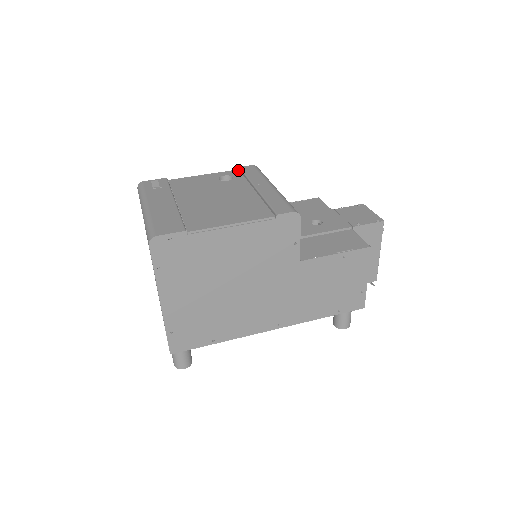
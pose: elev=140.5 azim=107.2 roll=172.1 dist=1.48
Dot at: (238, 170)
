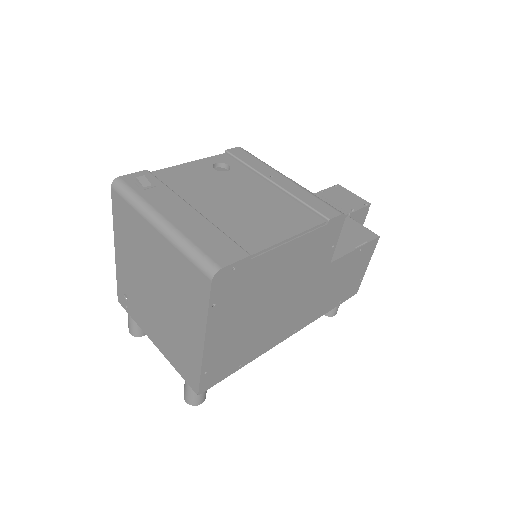
Dot at: (225, 154)
